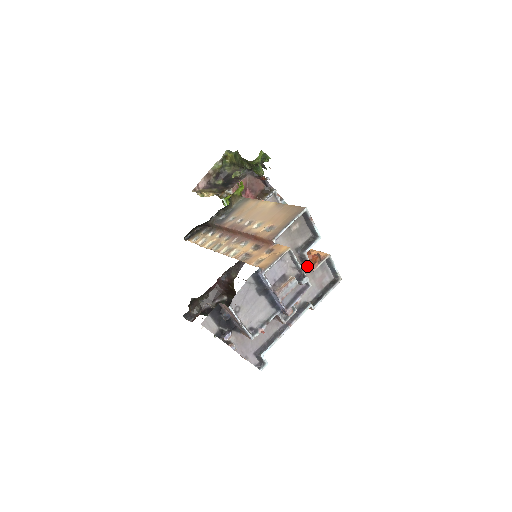
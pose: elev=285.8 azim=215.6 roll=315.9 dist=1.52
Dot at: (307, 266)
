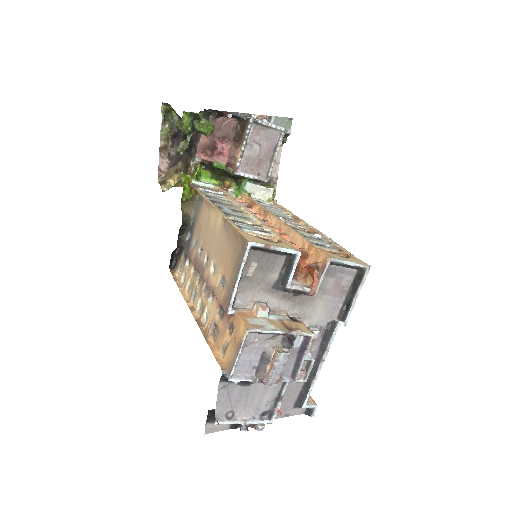
Dot at: (303, 294)
